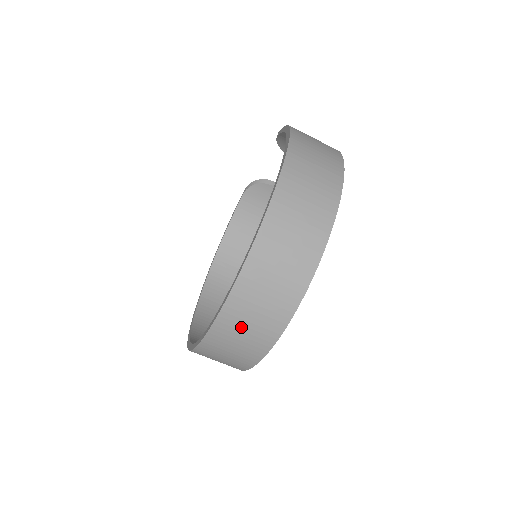
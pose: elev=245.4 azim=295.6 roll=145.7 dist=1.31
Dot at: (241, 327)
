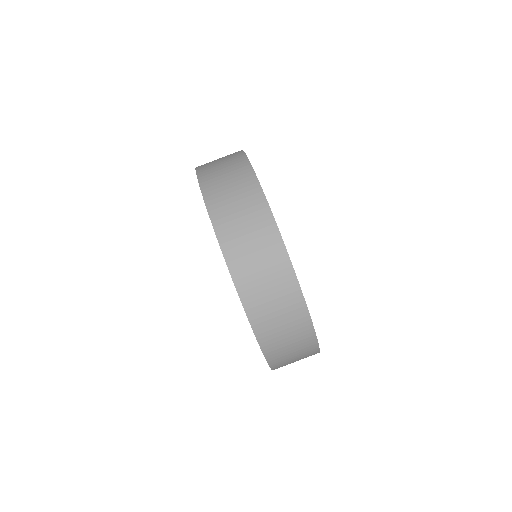
Dot at: (219, 174)
